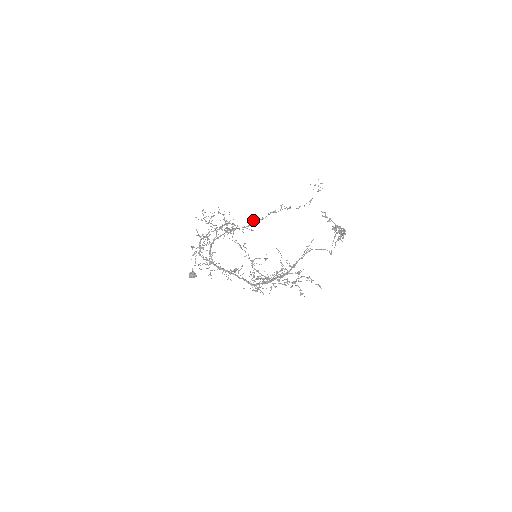
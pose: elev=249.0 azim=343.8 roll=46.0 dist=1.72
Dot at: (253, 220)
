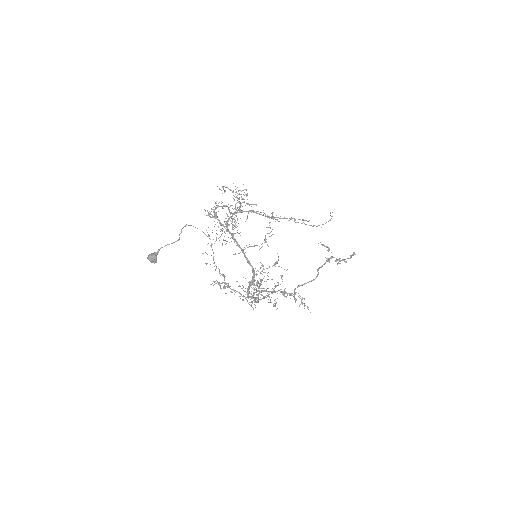
Dot at: occluded
